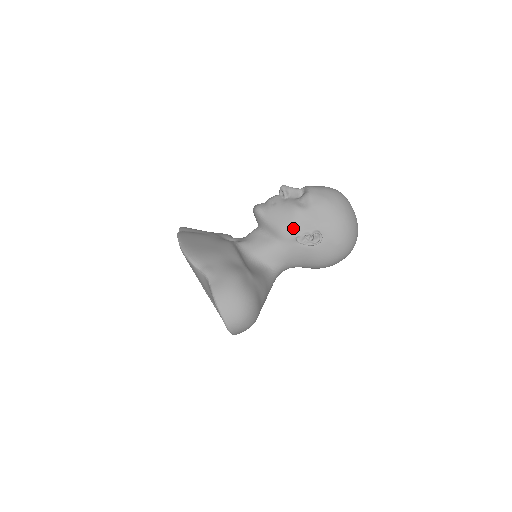
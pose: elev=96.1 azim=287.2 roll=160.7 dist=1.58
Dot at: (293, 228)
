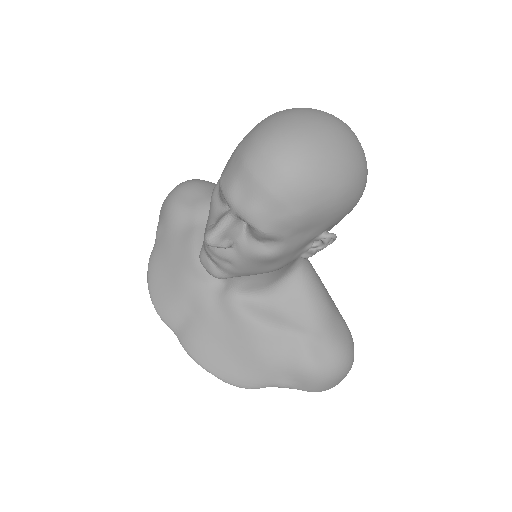
Dot at: (288, 261)
